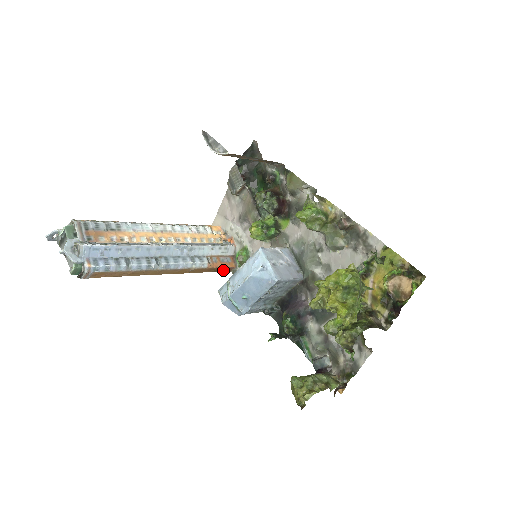
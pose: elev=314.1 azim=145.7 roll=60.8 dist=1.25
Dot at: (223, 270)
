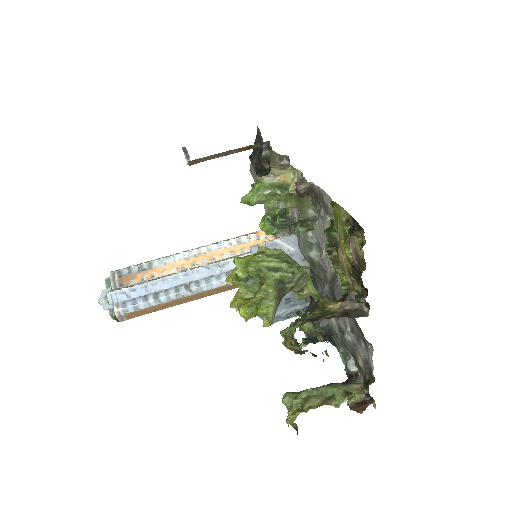
Dot at: occluded
